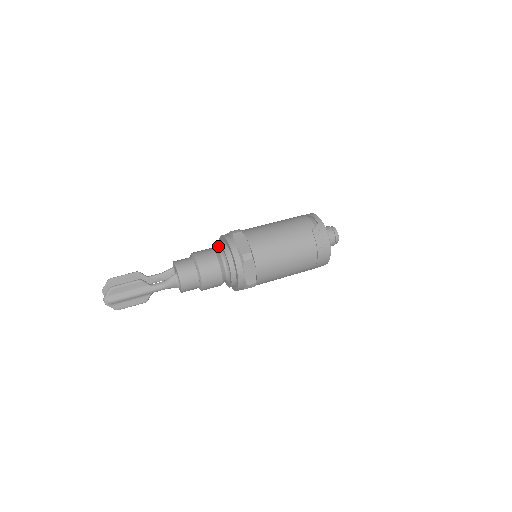
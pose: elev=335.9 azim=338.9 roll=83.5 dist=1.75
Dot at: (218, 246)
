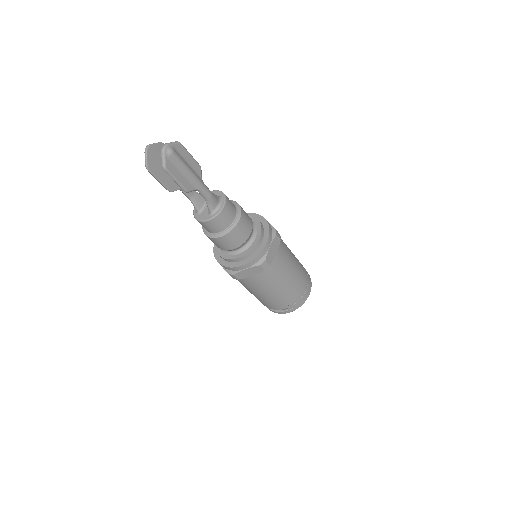
Dot at: occluded
